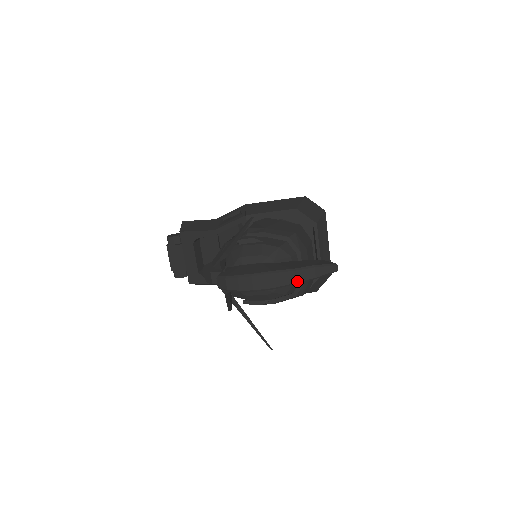
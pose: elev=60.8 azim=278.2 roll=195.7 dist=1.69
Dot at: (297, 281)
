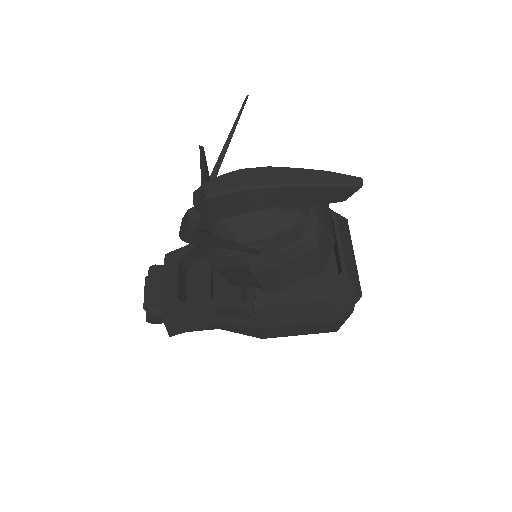
Dot at: (304, 181)
